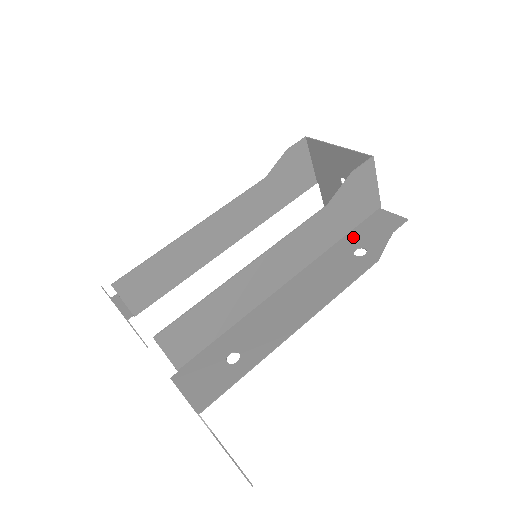
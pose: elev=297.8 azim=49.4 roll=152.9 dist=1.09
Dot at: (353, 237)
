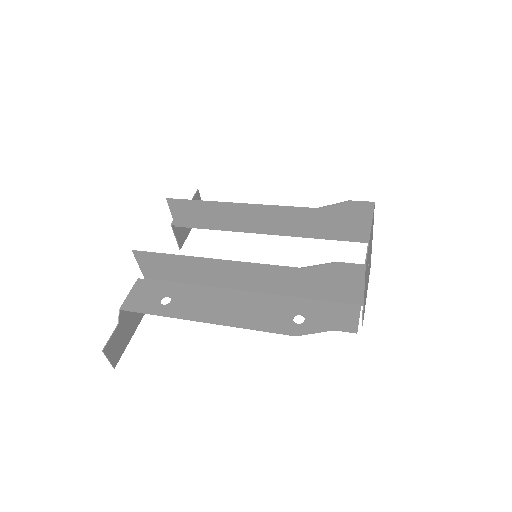
Dot at: (314, 305)
